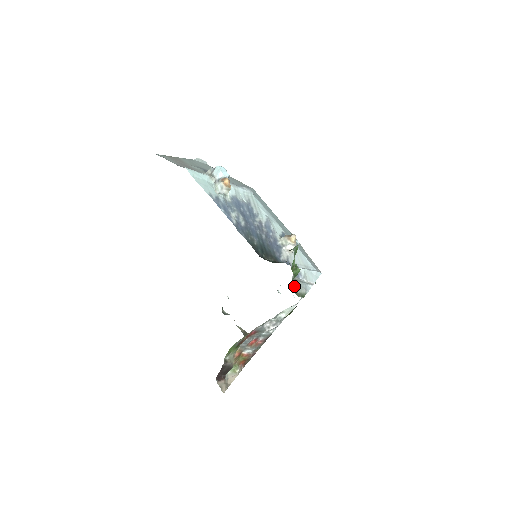
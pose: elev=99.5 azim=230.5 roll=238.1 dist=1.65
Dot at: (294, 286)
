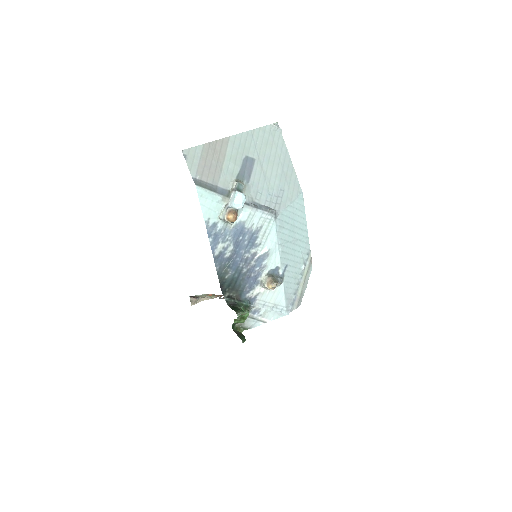
Dot at: occluded
